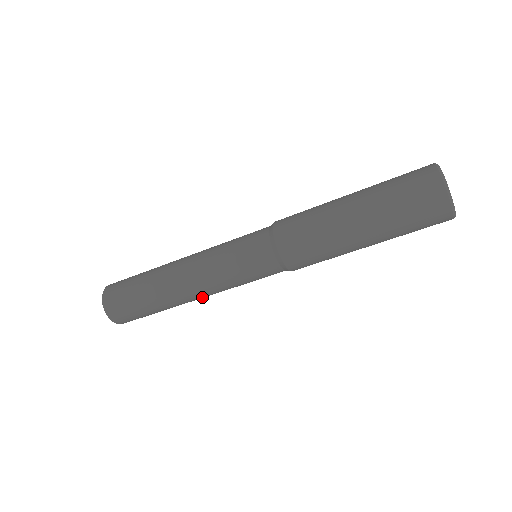
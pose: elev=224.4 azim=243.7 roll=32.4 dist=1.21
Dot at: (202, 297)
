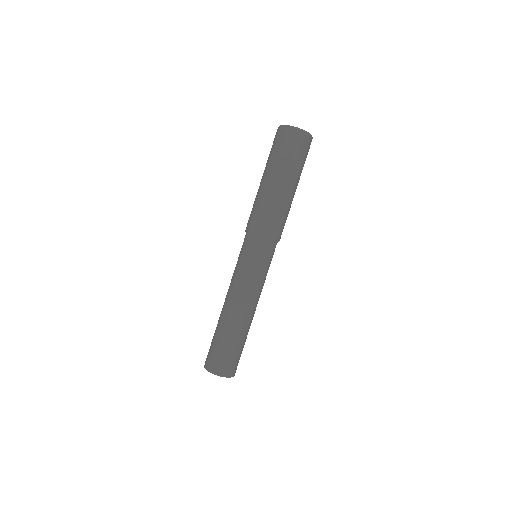
Dot at: (256, 306)
